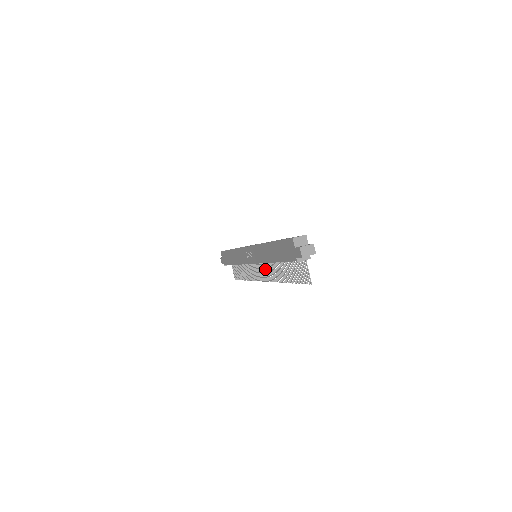
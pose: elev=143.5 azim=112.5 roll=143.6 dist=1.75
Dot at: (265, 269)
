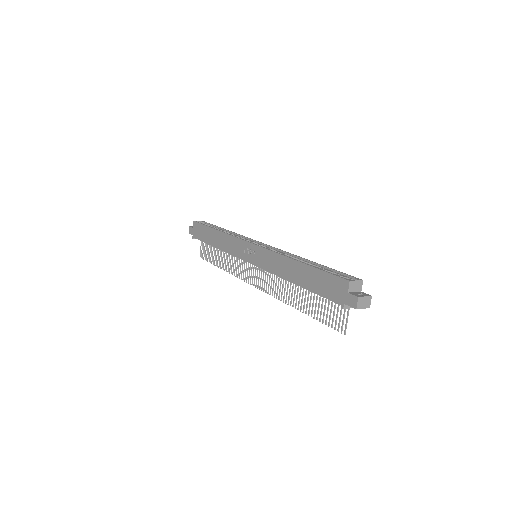
Dot at: occluded
